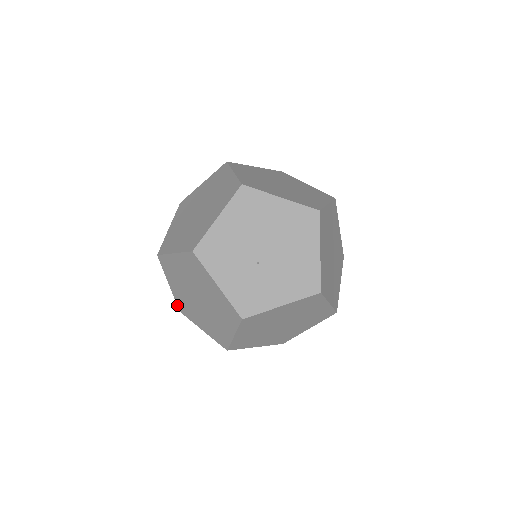
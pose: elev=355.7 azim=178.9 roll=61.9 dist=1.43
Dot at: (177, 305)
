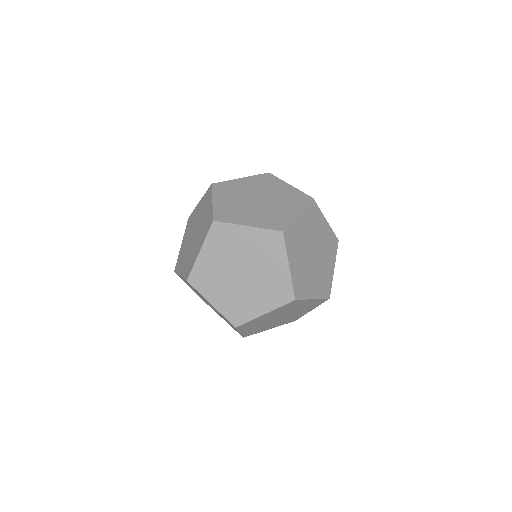
Dot at: (176, 264)
